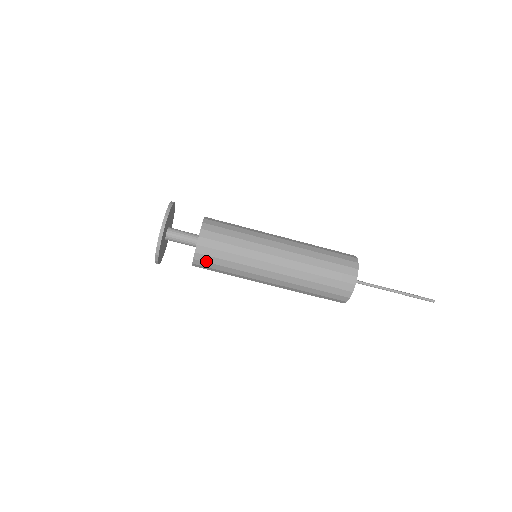
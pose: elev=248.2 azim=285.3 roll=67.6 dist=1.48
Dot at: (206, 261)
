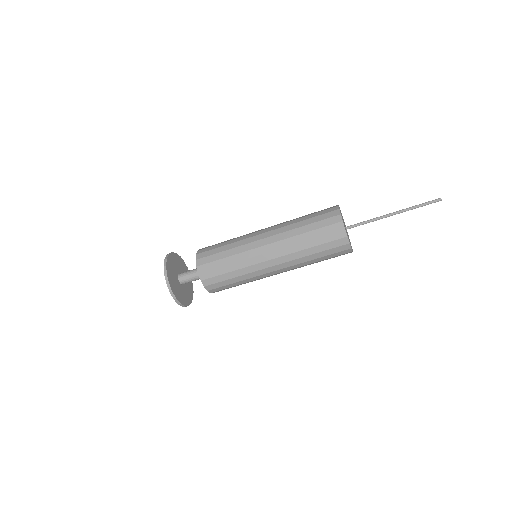
Dot at: occluded
